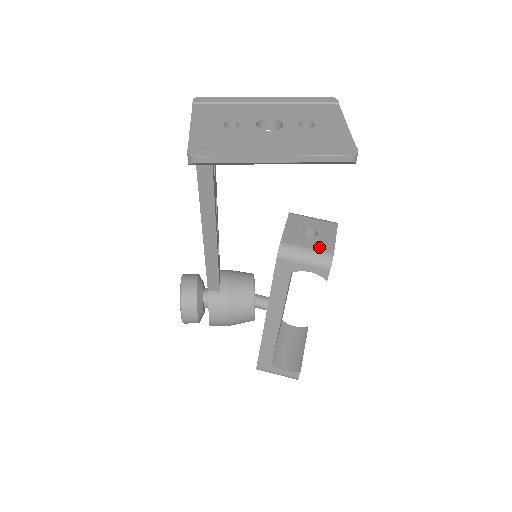
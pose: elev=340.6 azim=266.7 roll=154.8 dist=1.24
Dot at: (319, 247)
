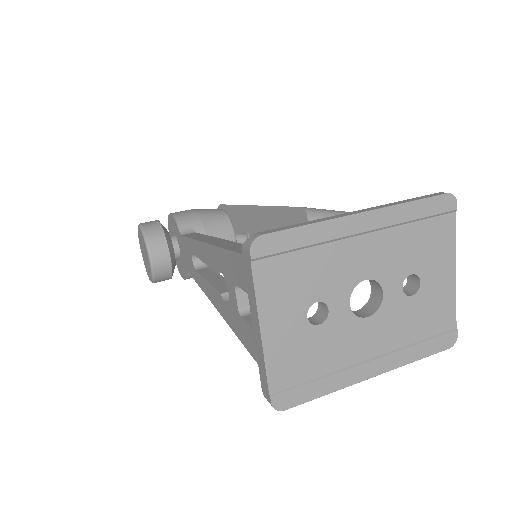
Dot at: occluded
